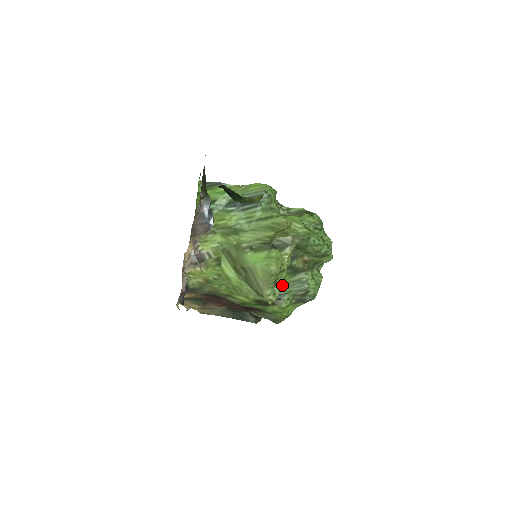
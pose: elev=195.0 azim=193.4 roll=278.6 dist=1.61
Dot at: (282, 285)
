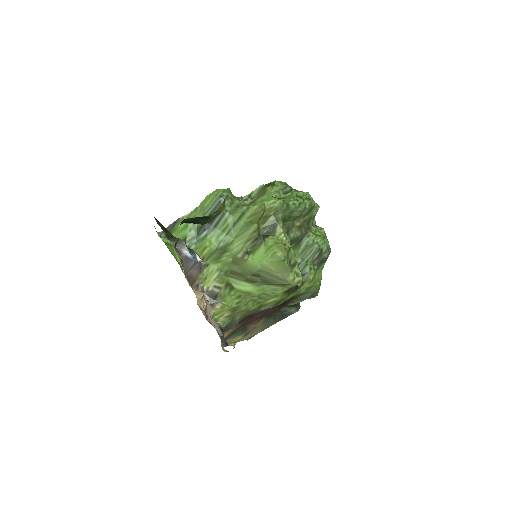
Dot at: occluded
